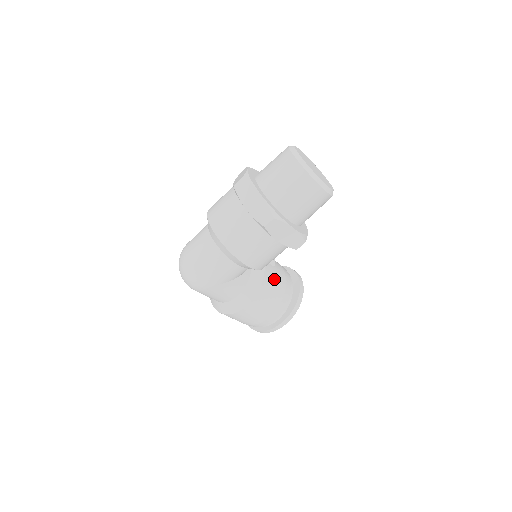
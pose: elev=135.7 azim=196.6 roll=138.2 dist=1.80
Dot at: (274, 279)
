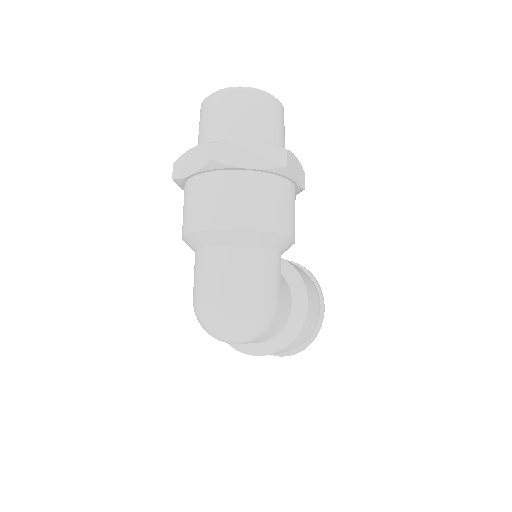
Dot at: occluded
